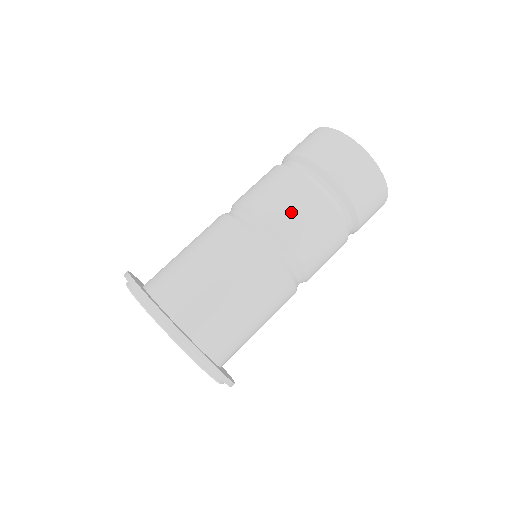
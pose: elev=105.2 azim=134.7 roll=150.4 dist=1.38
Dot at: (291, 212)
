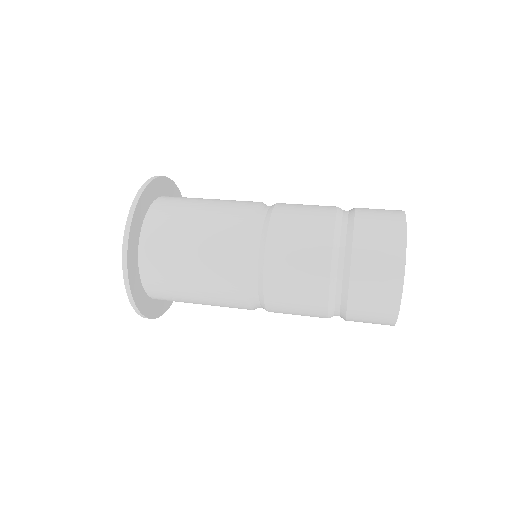
Dot at: (300, 205)
